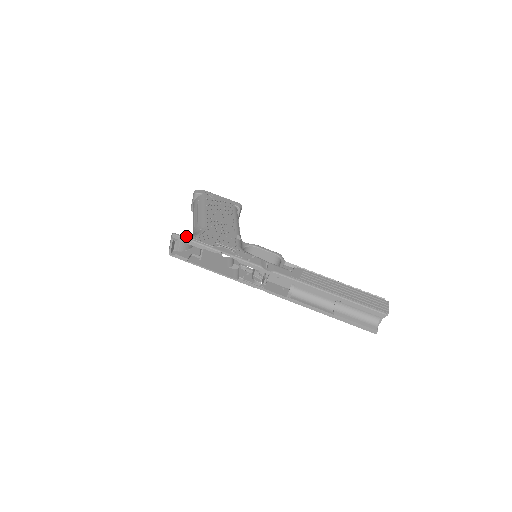
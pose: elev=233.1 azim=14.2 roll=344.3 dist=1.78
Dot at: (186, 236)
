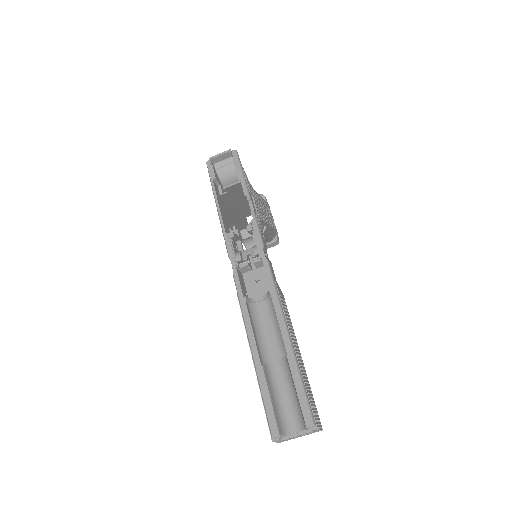
Dot at: occluded
